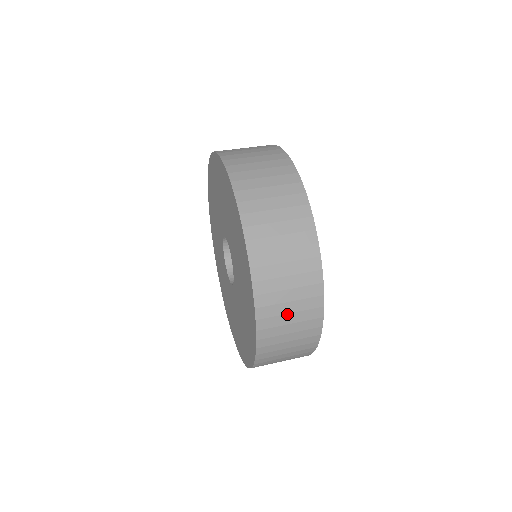
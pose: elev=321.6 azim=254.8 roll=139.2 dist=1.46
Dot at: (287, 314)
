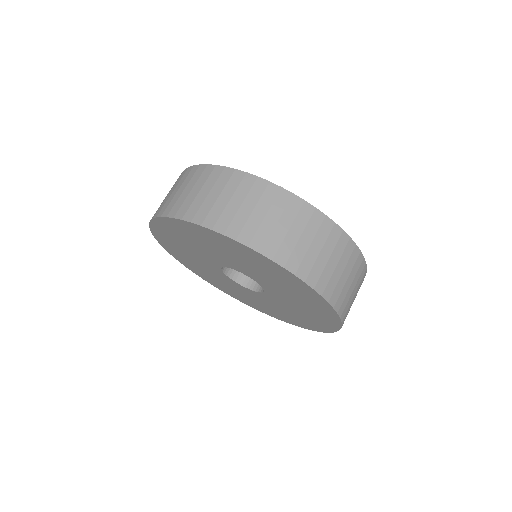
Dot at: occluded
